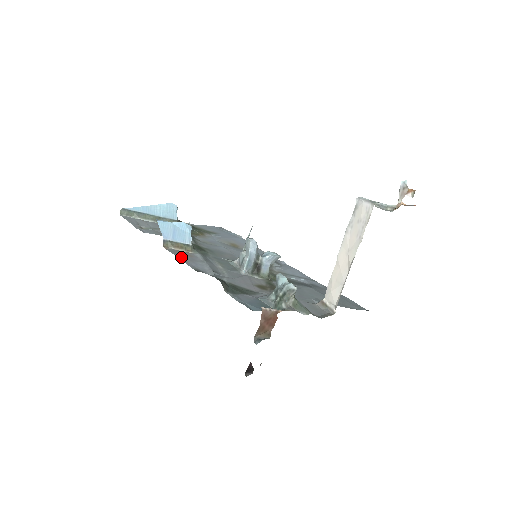
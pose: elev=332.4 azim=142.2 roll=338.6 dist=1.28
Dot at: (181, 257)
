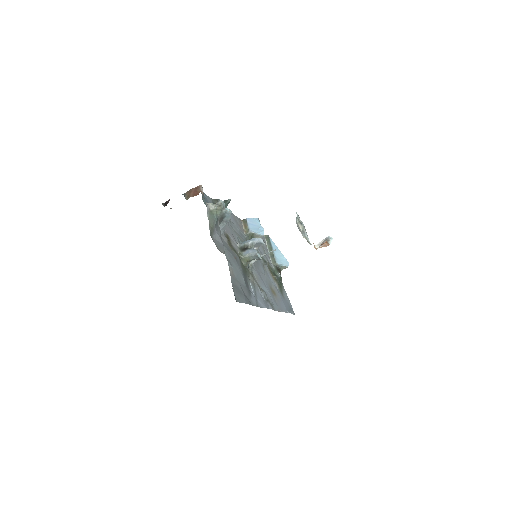
Dot at: (236, 218)
